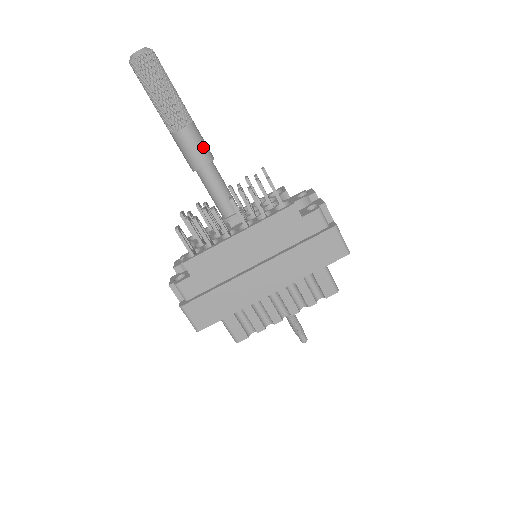
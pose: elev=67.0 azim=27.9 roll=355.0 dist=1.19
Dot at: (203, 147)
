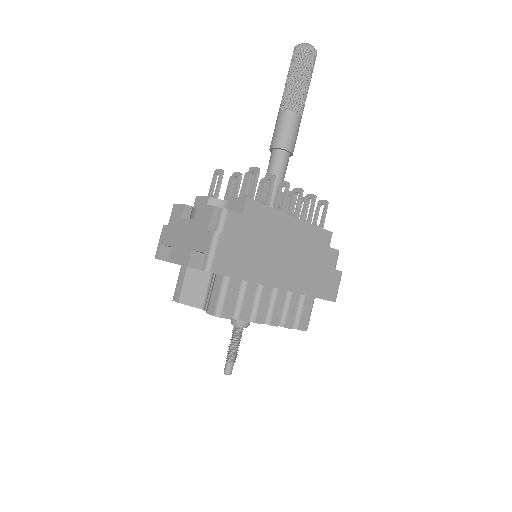
Dot at: occluded
